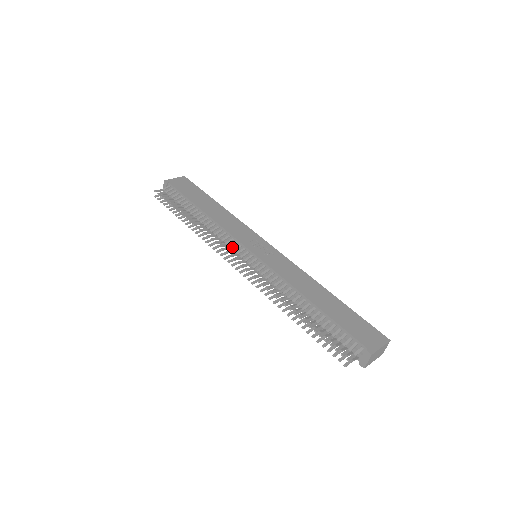
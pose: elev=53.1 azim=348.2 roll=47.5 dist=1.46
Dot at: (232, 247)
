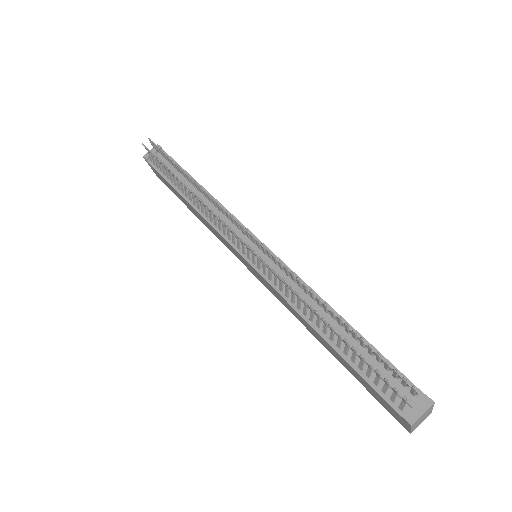
Dot at: occluded
